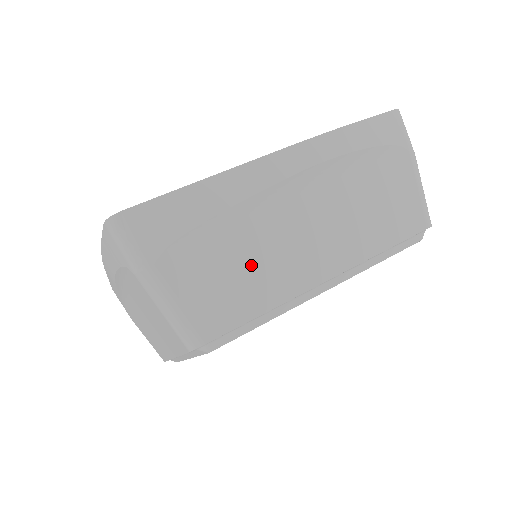
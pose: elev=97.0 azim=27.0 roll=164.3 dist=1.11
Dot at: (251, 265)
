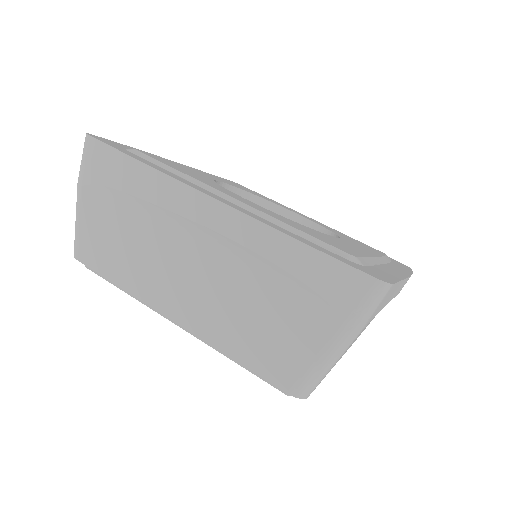
Dot at: (131, 249)
